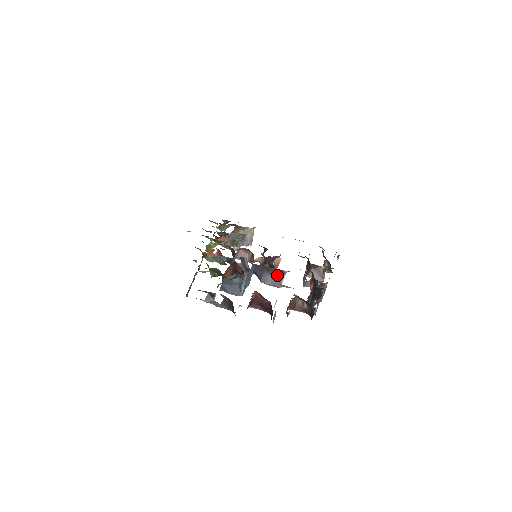
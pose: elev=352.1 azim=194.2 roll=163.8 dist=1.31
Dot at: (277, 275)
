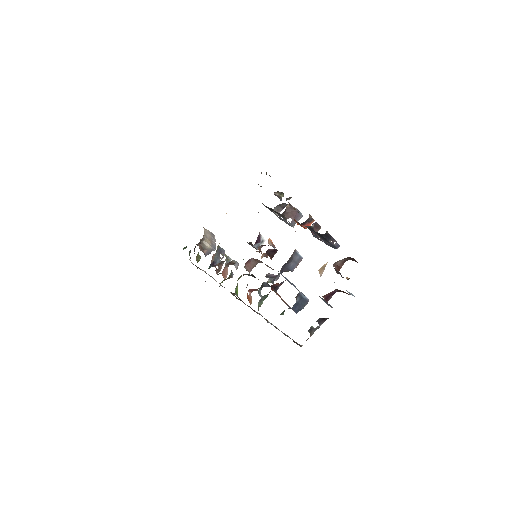
Dot at: (294, 257)
